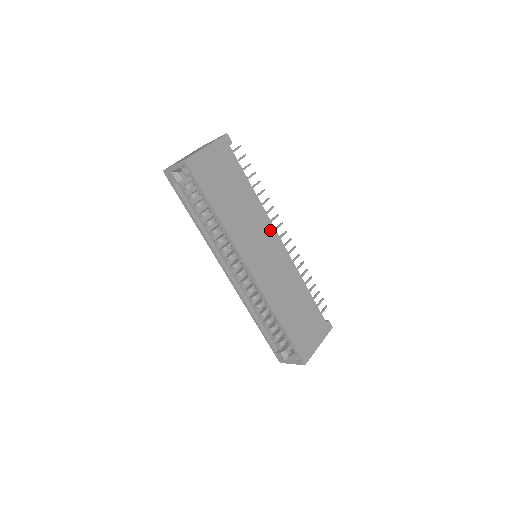
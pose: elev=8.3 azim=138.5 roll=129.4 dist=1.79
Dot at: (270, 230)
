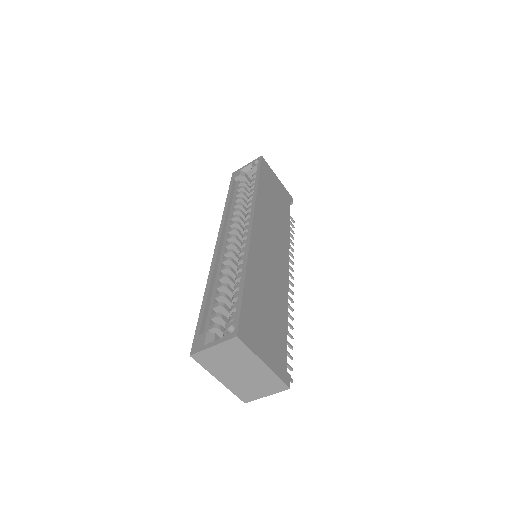
Dot at: (285, 250)
